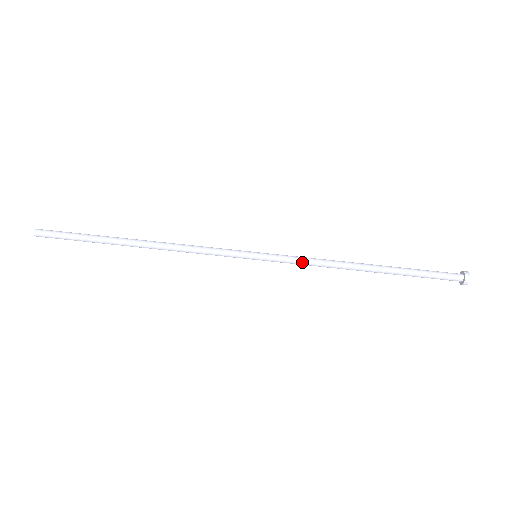
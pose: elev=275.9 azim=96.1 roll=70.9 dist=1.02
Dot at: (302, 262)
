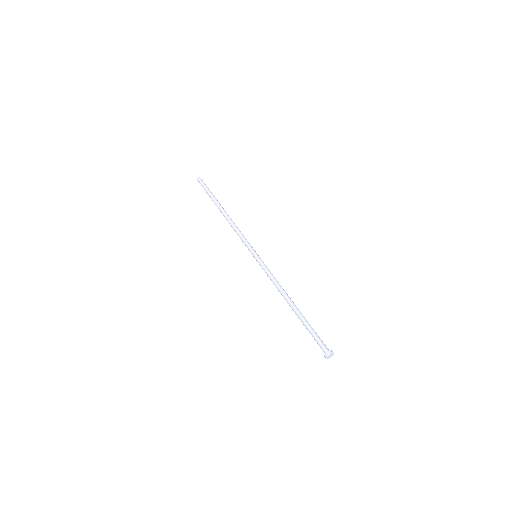
Dot at: (271, 274)
